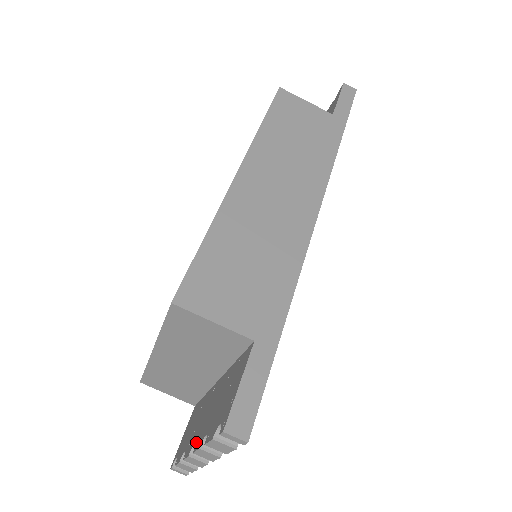
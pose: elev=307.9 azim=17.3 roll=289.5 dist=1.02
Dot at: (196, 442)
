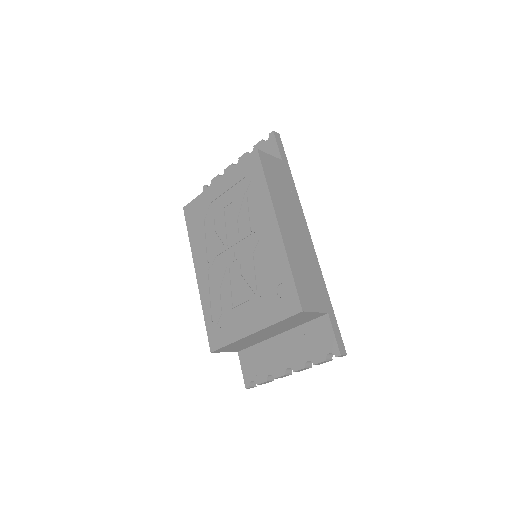
Dot at: (292, 367)
